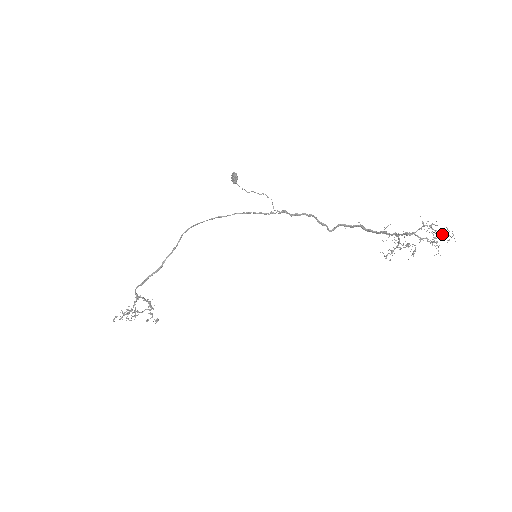
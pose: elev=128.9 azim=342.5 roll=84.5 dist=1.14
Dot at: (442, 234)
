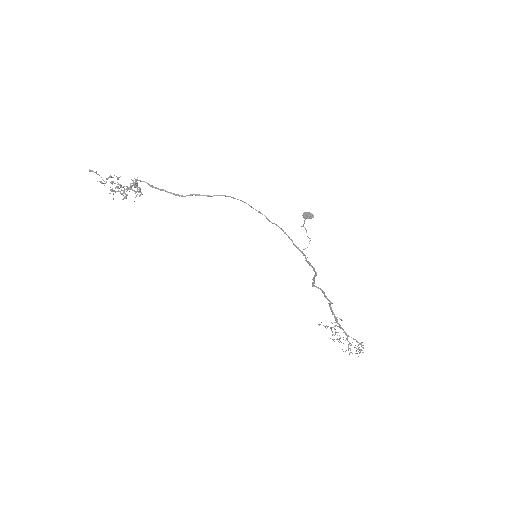
Dot at: occluded
